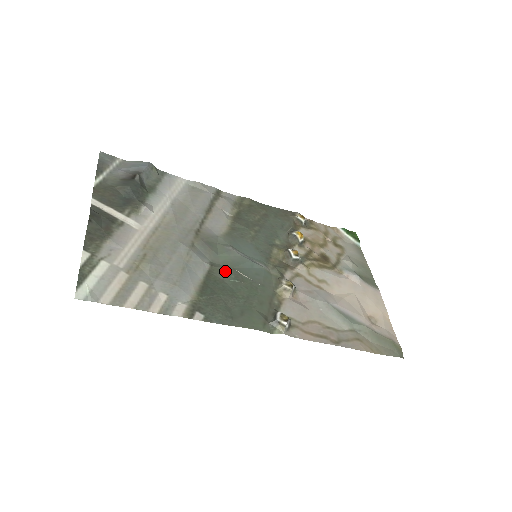
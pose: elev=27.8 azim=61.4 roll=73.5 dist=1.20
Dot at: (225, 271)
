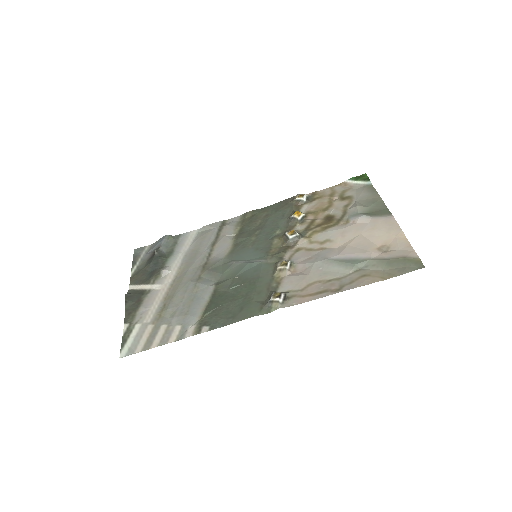
Dot at: (227, 283)
